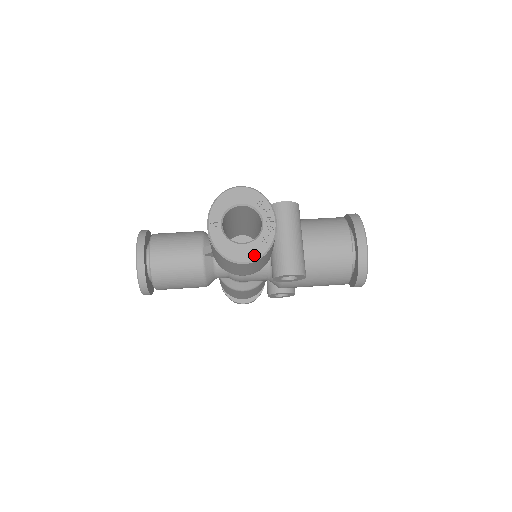
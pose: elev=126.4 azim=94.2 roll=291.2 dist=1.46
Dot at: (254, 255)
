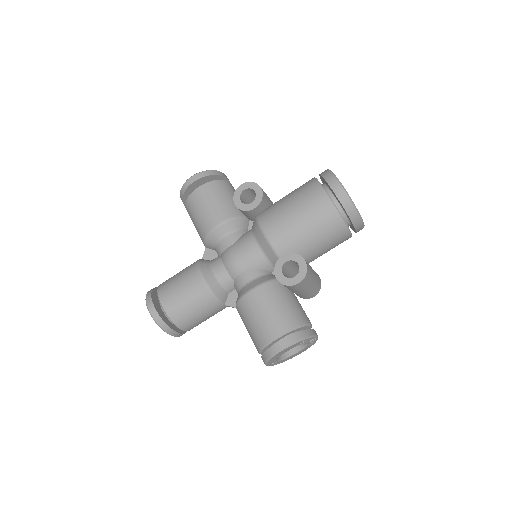
Dot at: occluded
